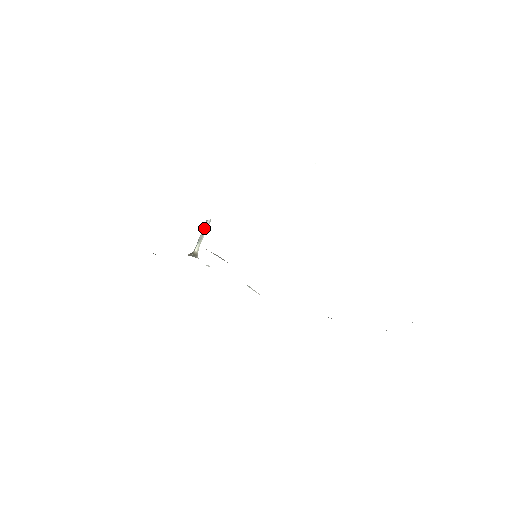
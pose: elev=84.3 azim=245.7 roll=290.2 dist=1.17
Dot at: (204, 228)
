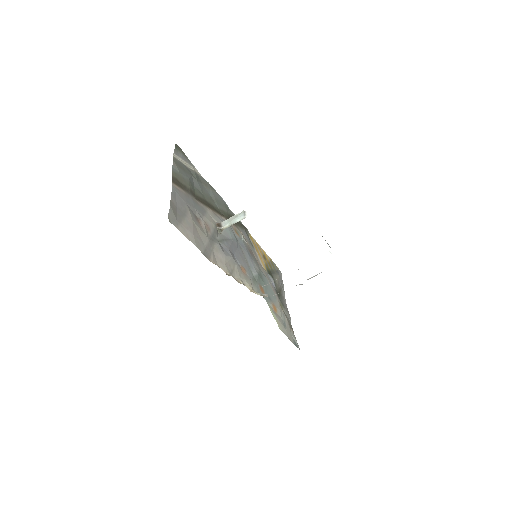
Dot at: (239, 217)
